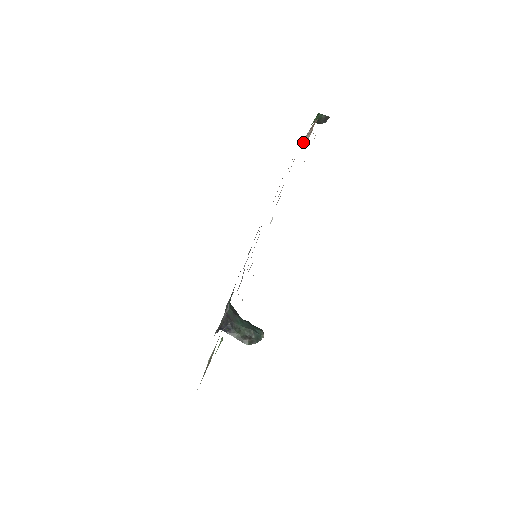
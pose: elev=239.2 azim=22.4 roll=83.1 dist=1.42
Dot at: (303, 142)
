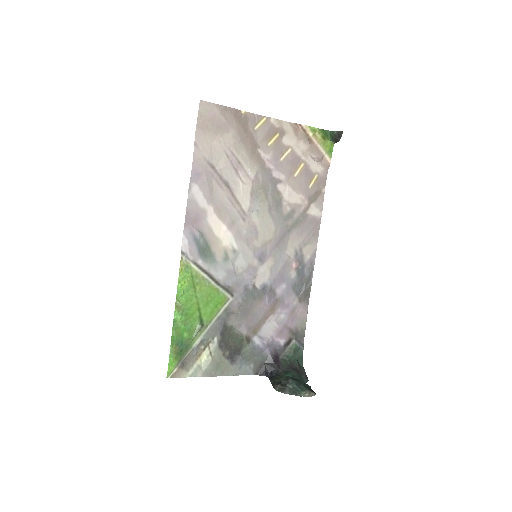
Dot at: (310, 155)
